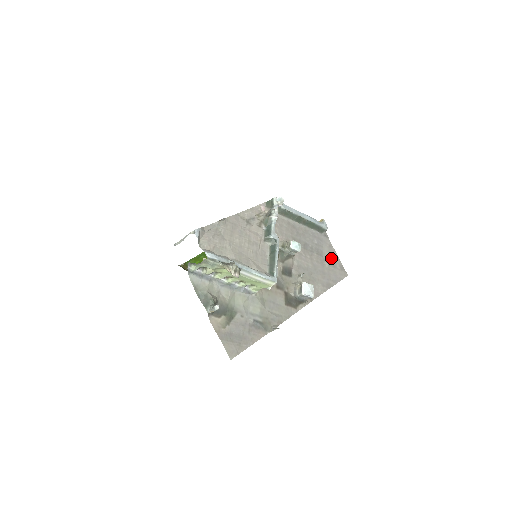
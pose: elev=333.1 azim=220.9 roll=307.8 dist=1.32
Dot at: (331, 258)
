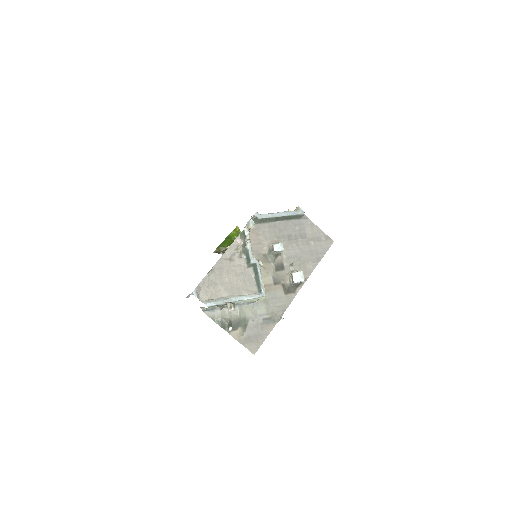
Dot at: (315, 235)
